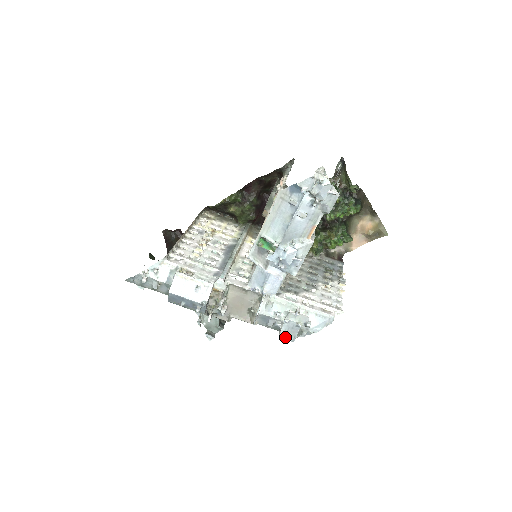
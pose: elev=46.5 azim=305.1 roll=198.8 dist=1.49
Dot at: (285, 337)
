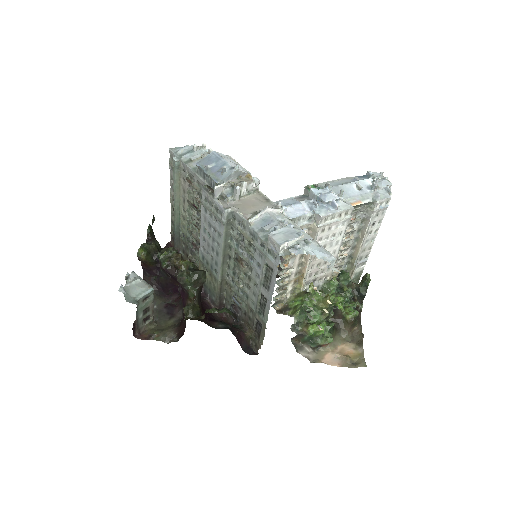
Dot at: (276, 237)
